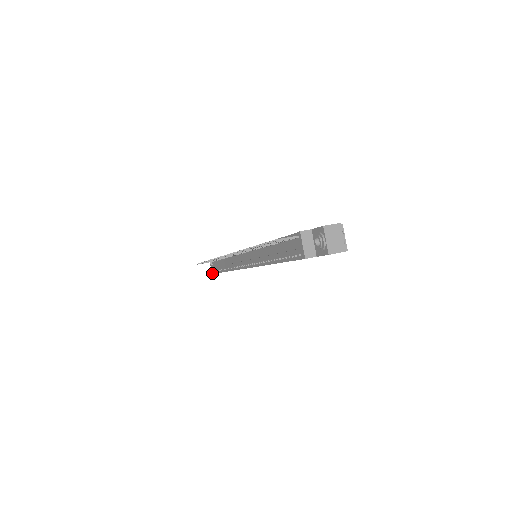
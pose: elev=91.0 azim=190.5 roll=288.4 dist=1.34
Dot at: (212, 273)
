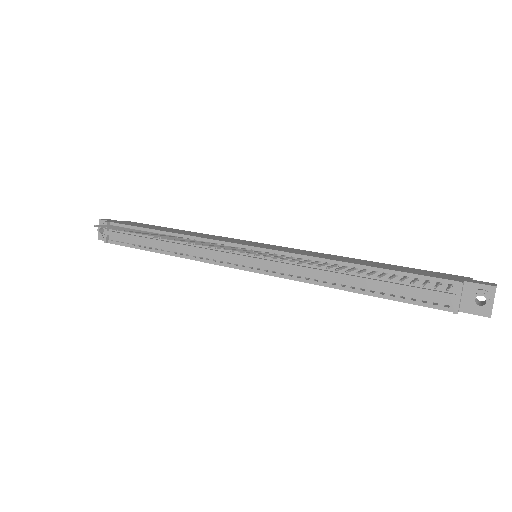
Dot at: (106, 242)
